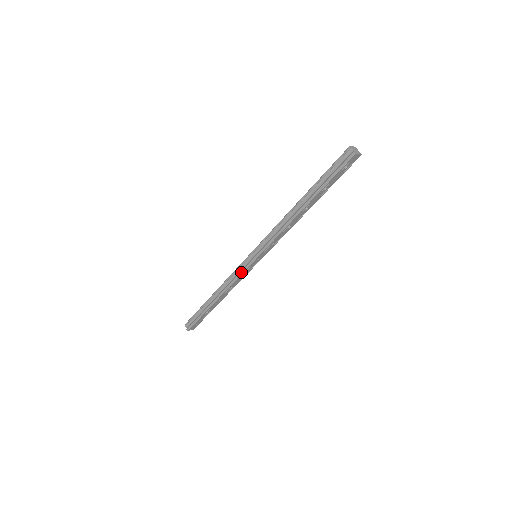
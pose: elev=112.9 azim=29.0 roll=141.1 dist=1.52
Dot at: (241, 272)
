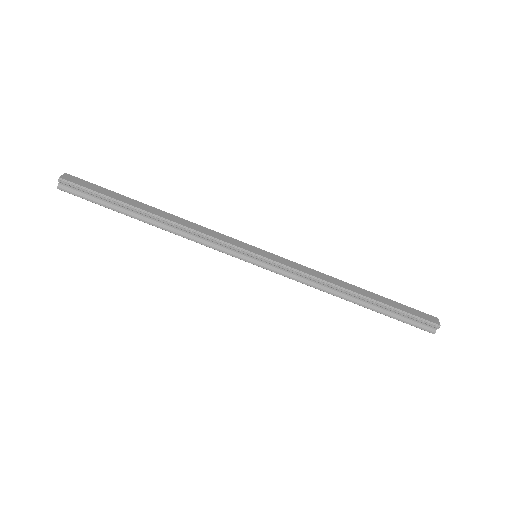
Dot at: (223, 252)
